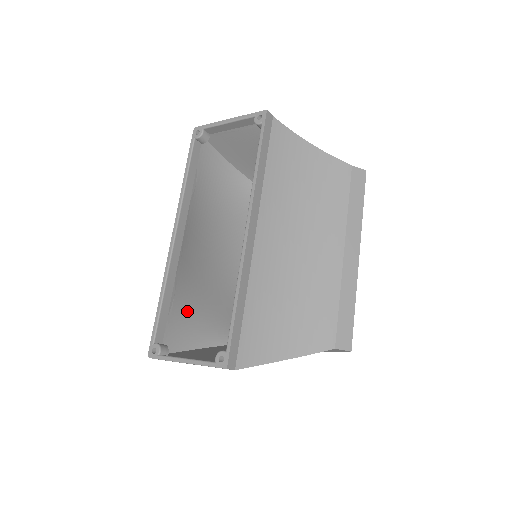
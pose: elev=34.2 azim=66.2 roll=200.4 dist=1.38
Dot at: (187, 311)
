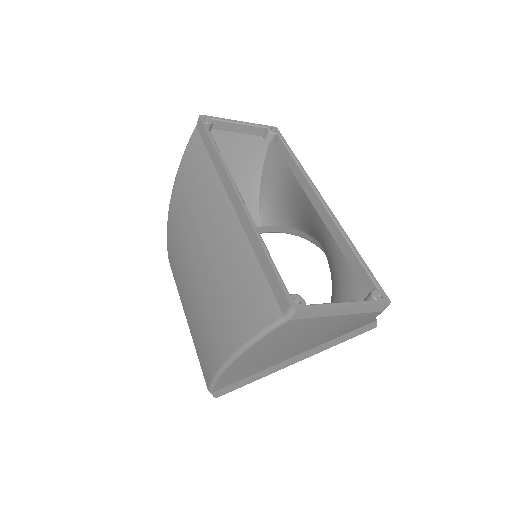
Dot at: occluded
